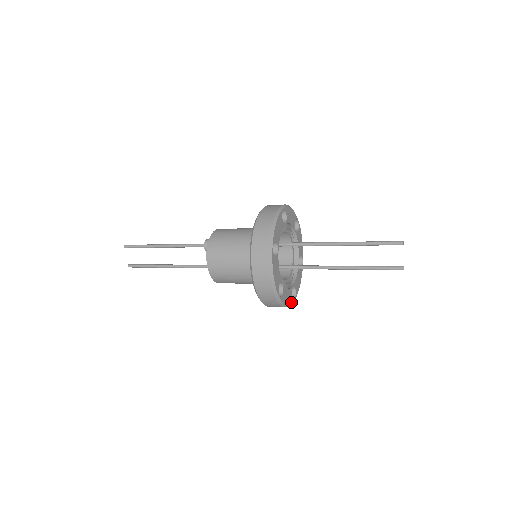
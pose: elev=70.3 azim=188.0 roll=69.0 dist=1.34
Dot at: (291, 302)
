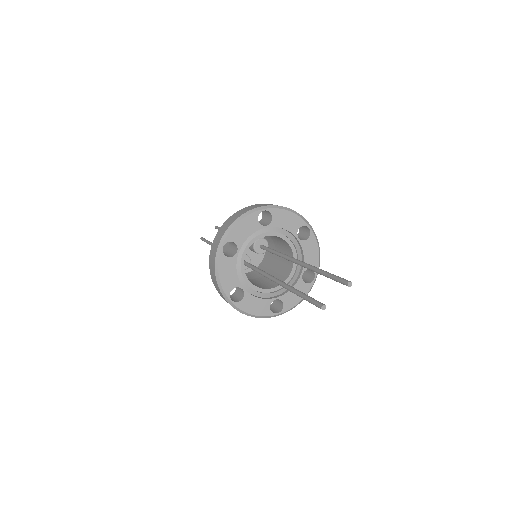
Dot at: (225, 290)
